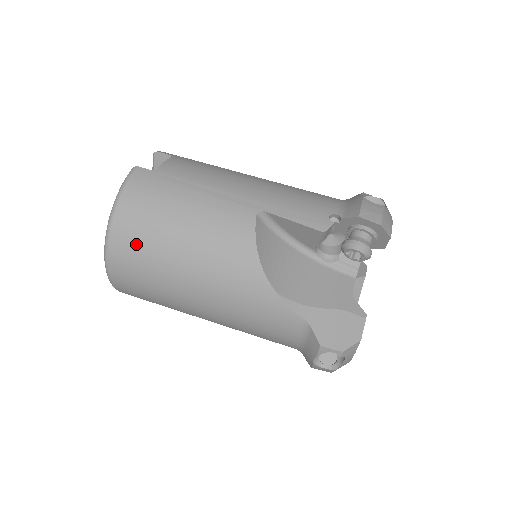
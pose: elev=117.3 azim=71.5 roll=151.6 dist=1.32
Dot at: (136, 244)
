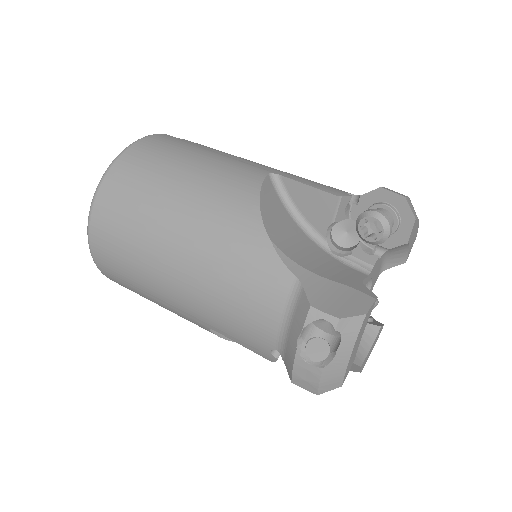
Dot at: (133, 178)
